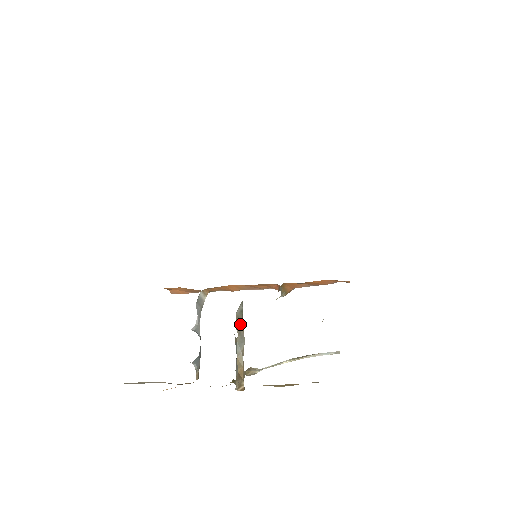
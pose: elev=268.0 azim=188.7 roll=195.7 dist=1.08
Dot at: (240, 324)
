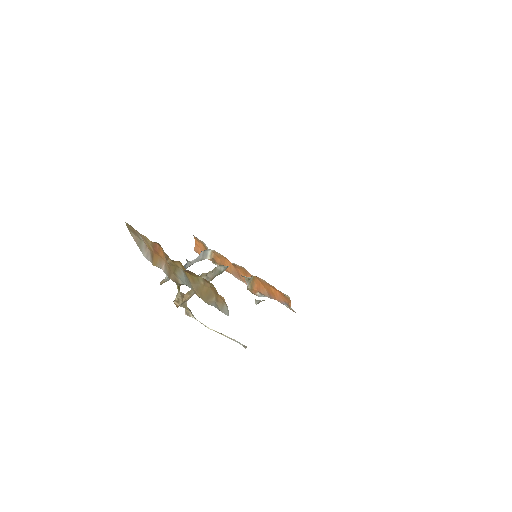
Dot at: (213, 275)
